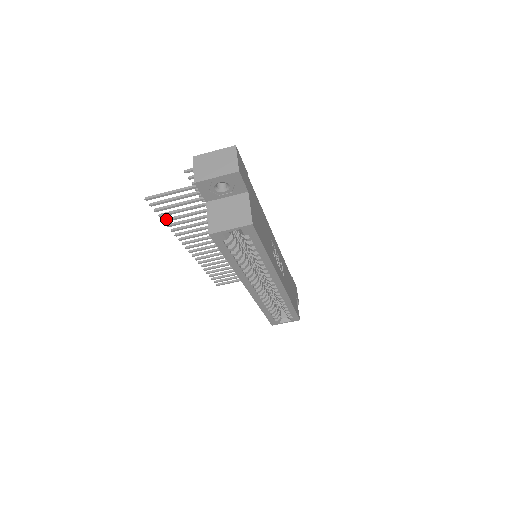
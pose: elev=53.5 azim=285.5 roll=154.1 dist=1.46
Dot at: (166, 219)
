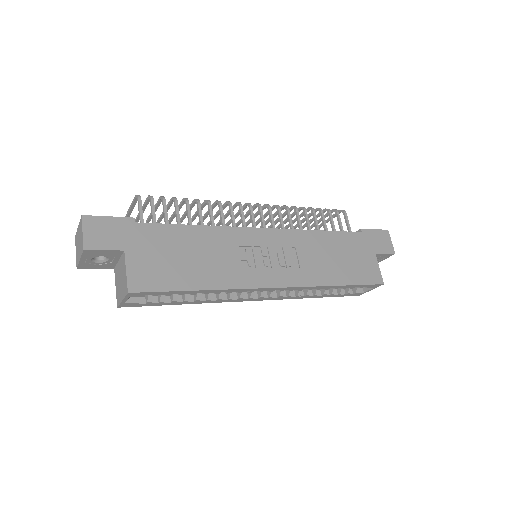
Dot at: occluded
